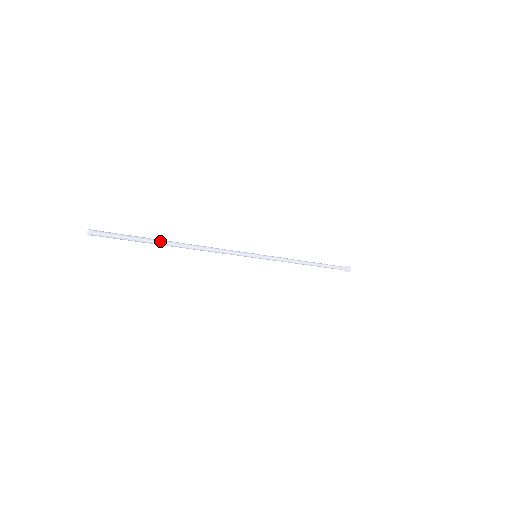
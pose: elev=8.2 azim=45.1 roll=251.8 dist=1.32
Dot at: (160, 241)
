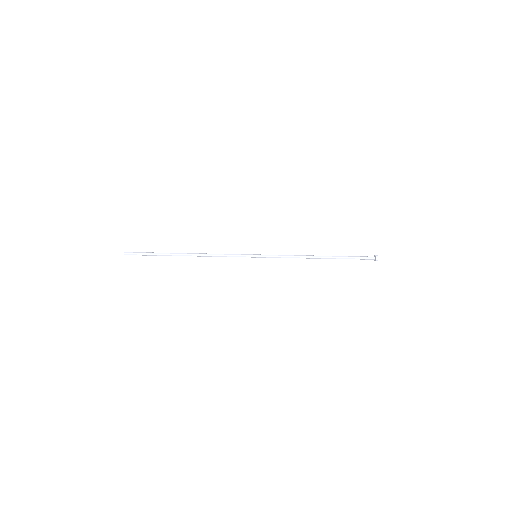
Dot at: (170, 255)
